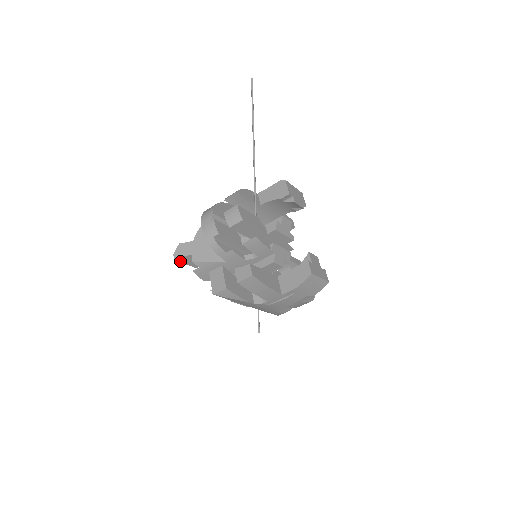
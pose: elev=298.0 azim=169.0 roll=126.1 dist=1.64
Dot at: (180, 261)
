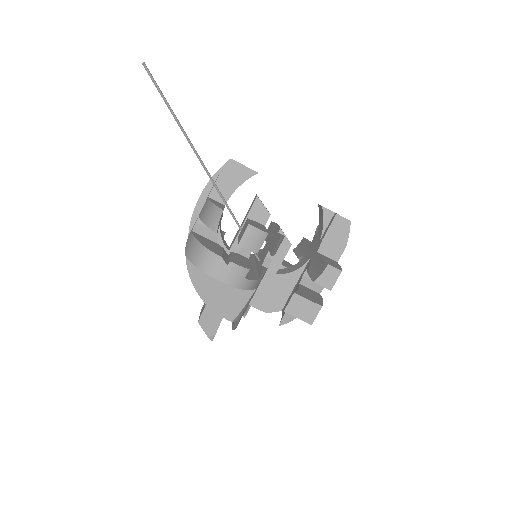
Dot at: occluded
